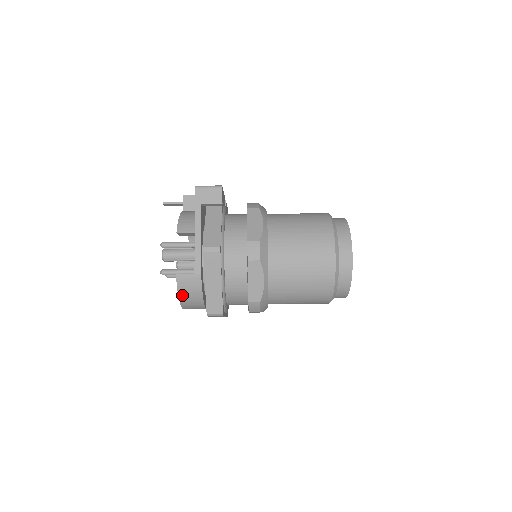
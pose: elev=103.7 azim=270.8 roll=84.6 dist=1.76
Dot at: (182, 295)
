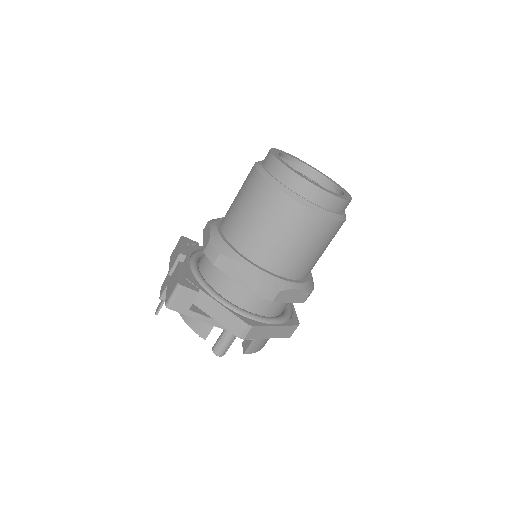
Dot at: (261, 348)
